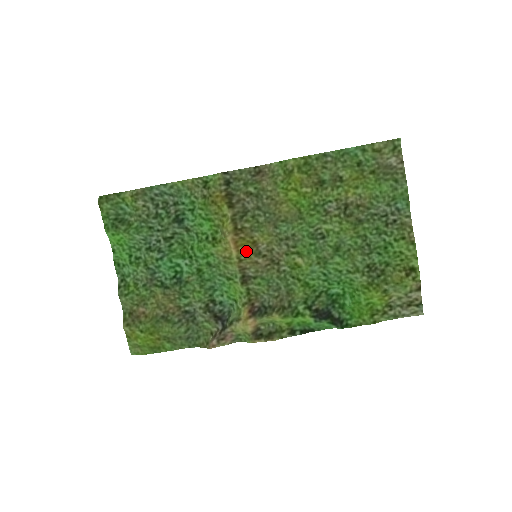
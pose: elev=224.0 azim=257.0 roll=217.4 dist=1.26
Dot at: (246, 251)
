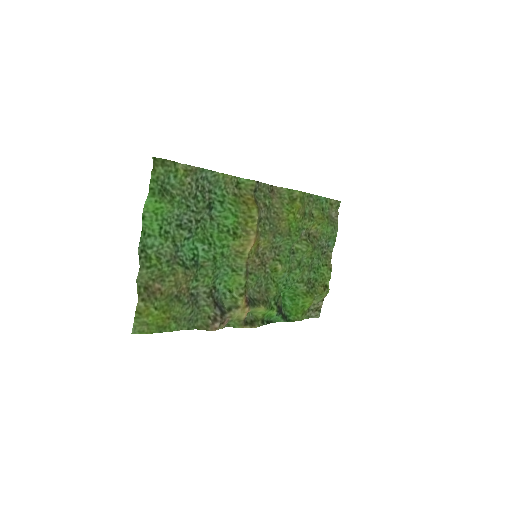
Dot at: (253, 250)
